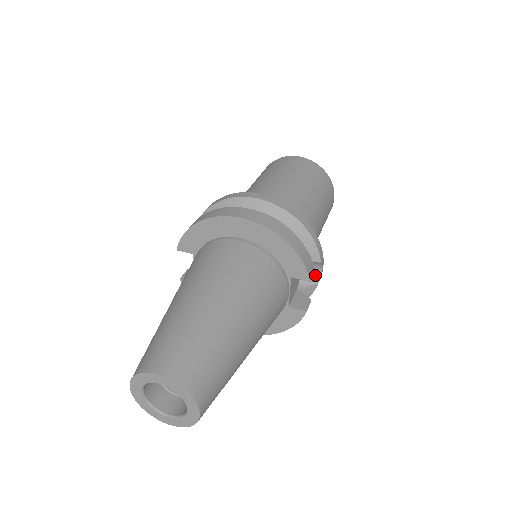
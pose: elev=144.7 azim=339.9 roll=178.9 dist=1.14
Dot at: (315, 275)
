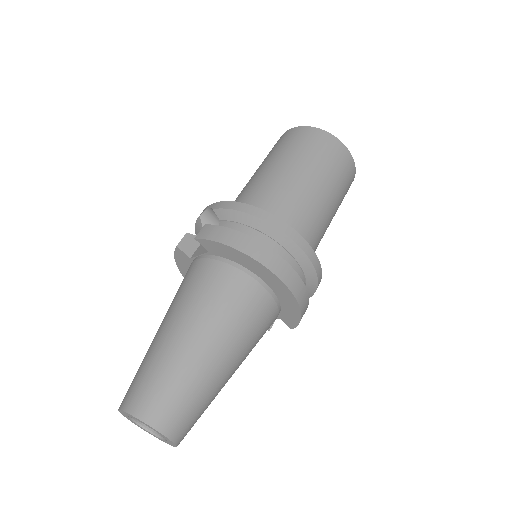
Dot at: occluded
